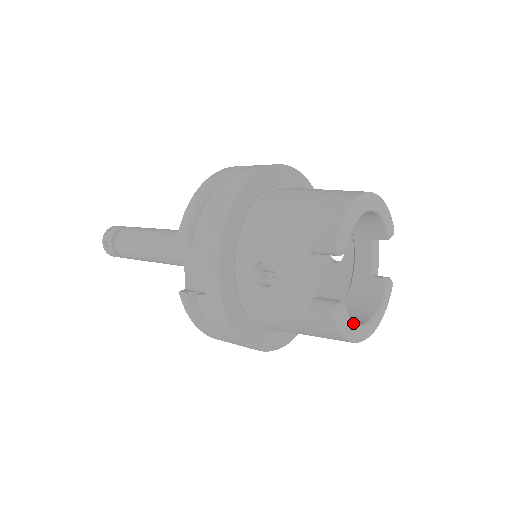
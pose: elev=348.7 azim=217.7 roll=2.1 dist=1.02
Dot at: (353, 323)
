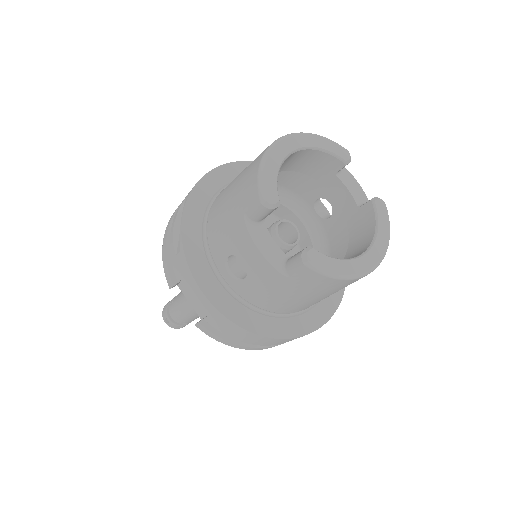
Dot at: (339, 261)
